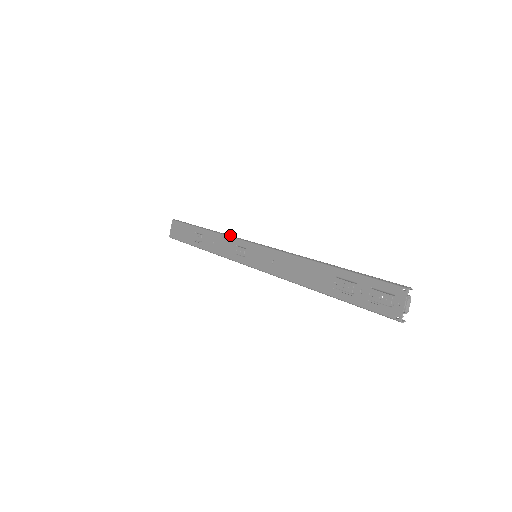
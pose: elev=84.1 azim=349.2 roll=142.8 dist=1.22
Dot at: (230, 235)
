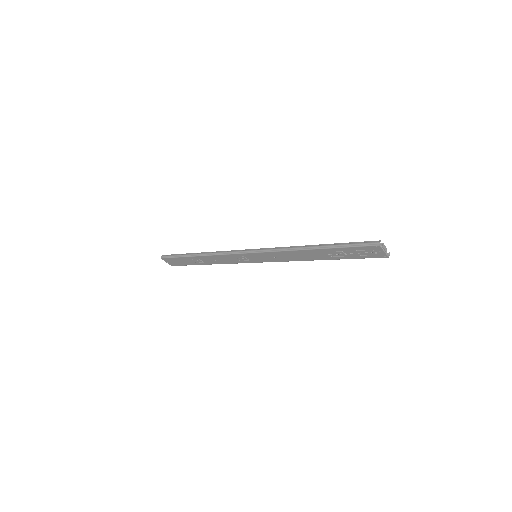
Dot at: (222, 253)
